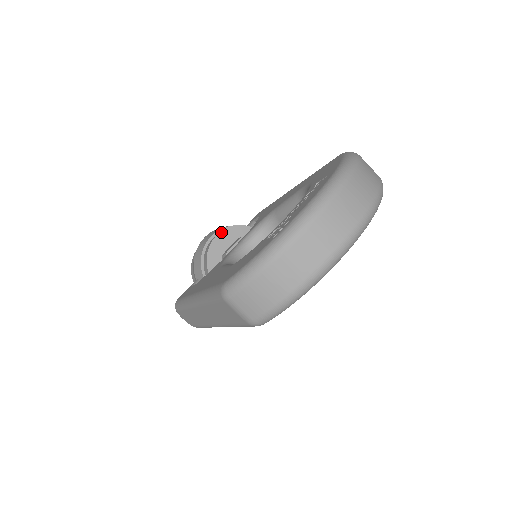
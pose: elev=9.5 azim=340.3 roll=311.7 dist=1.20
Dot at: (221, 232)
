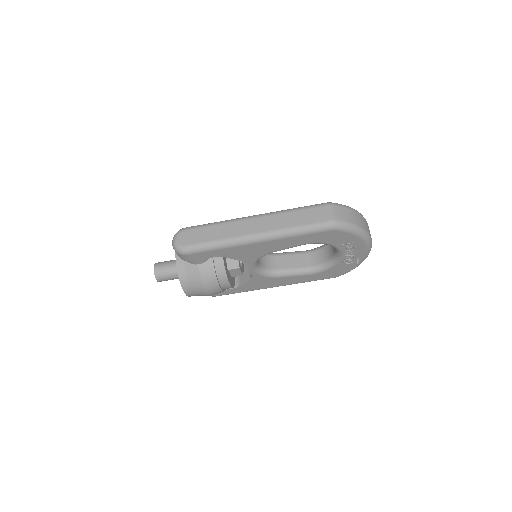
Dot at: occluded
